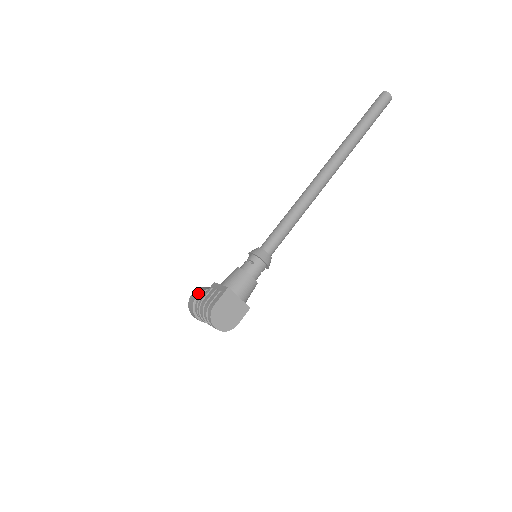
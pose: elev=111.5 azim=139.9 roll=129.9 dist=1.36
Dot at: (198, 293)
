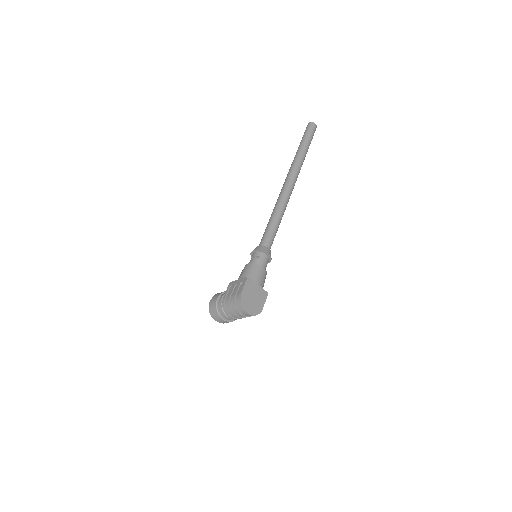
Dot at: (218, 296)
